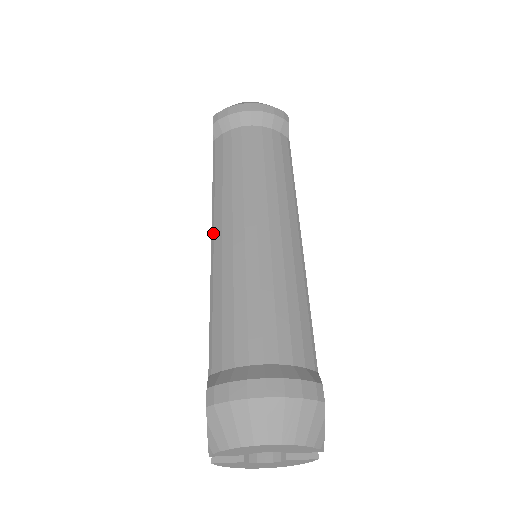
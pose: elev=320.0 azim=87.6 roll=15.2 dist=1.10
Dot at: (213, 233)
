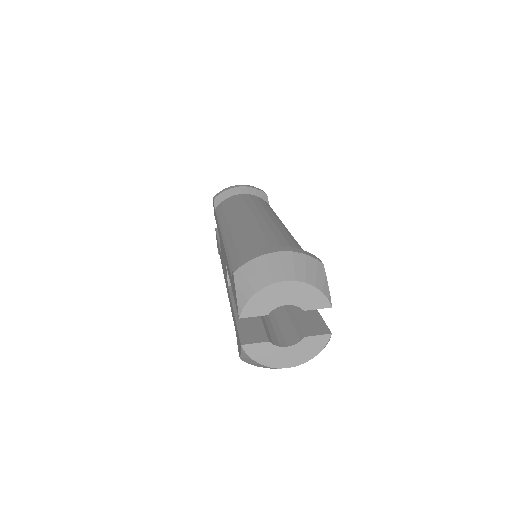
Dot at: (222, 232)
